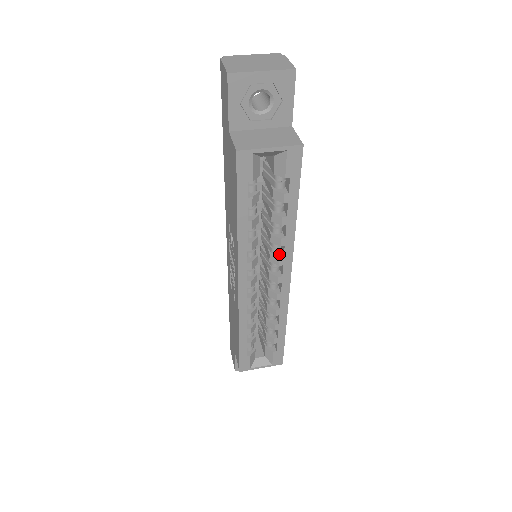
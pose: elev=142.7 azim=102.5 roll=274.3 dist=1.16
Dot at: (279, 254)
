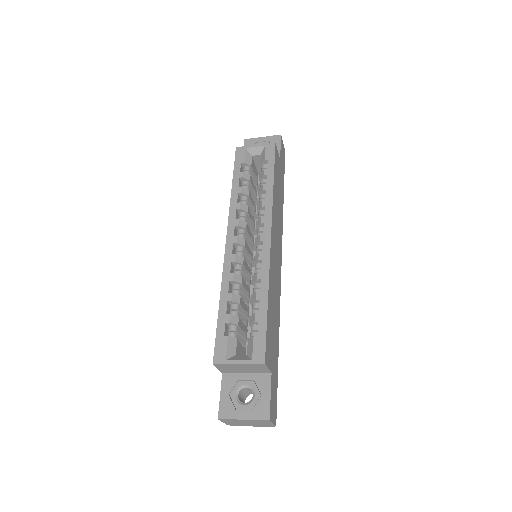
Dot at: occluded
